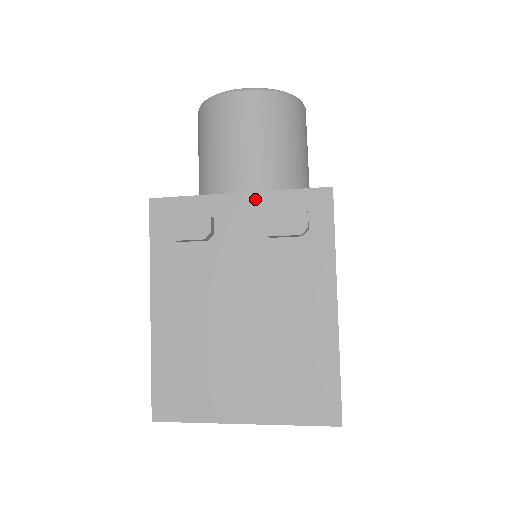
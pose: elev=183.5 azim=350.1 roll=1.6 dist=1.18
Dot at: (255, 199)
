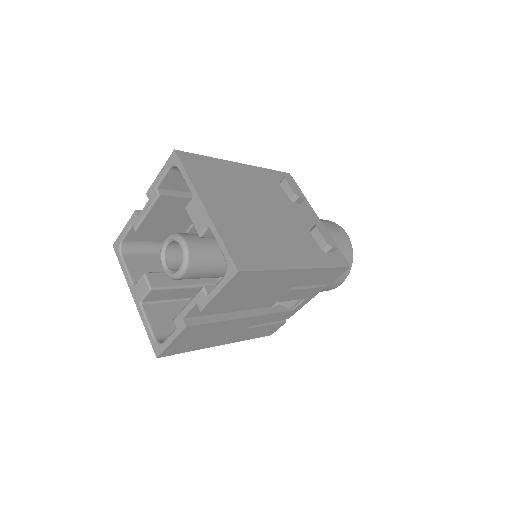
Dot at: occluded
